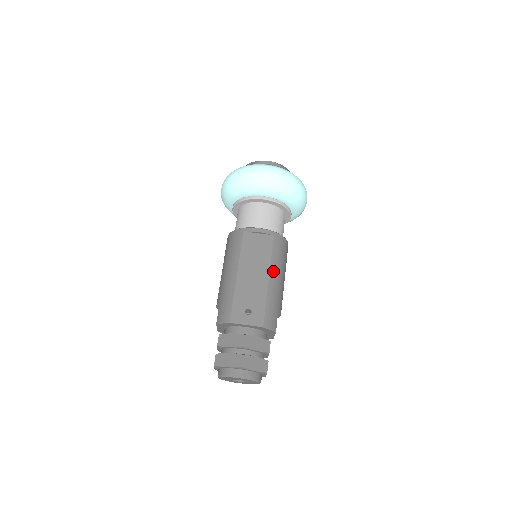
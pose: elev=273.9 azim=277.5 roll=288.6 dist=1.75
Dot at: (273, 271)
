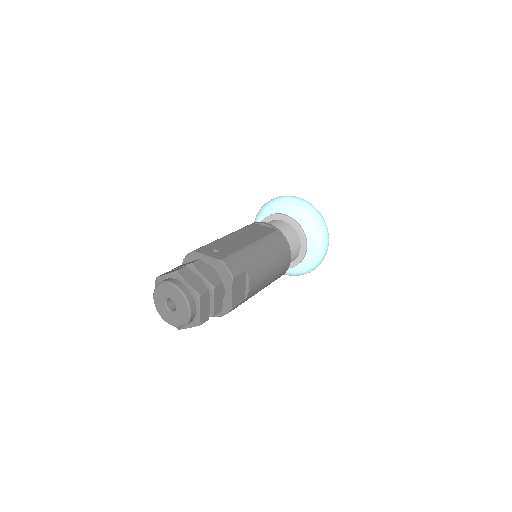
Dot at: (260, 244)
